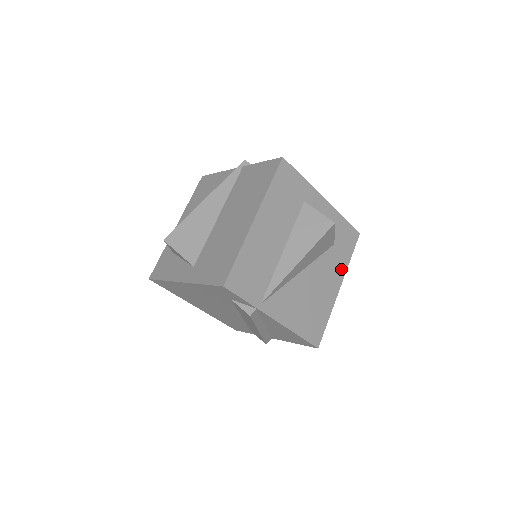
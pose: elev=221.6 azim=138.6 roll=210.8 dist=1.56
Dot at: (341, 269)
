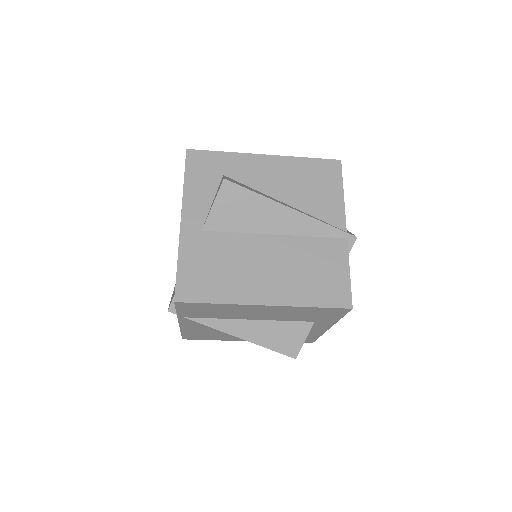
Dot at: occluded
